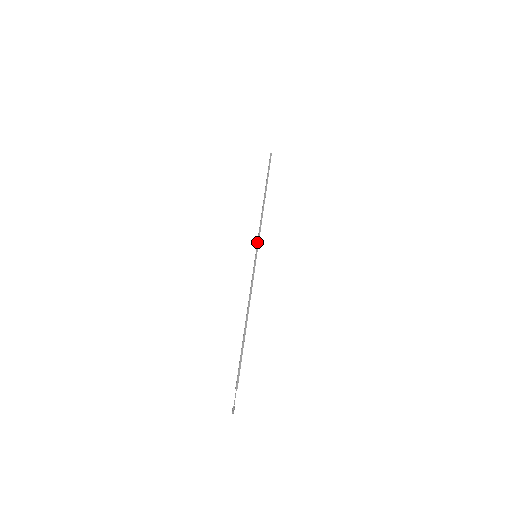
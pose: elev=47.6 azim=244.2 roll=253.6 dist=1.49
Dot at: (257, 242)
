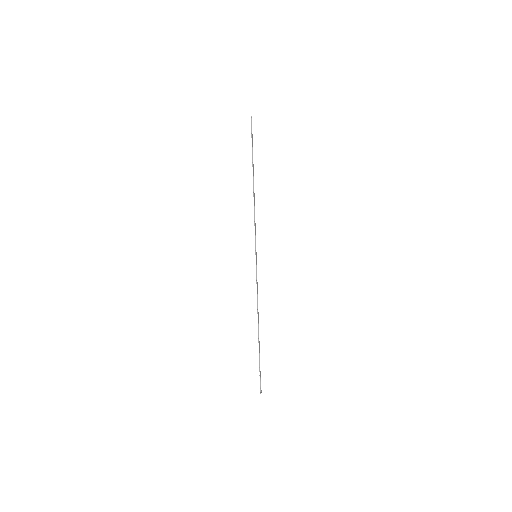
Dot at: occluded
